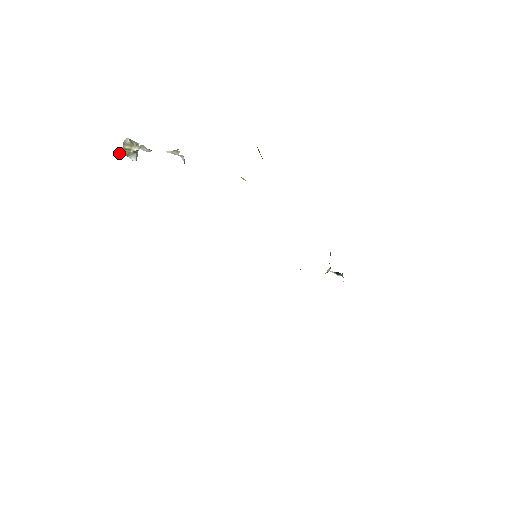
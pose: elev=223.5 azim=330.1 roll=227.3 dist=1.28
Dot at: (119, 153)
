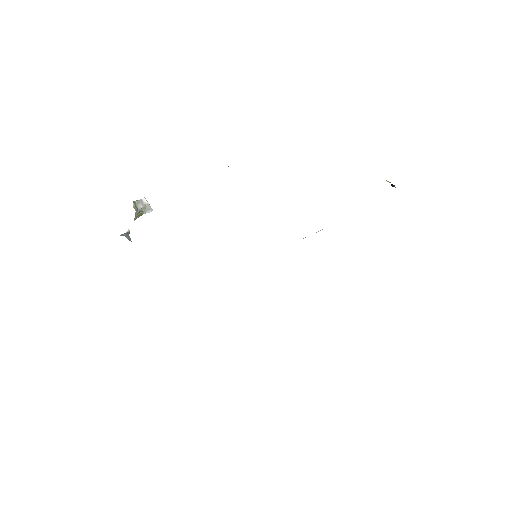
Dot at: occluded
